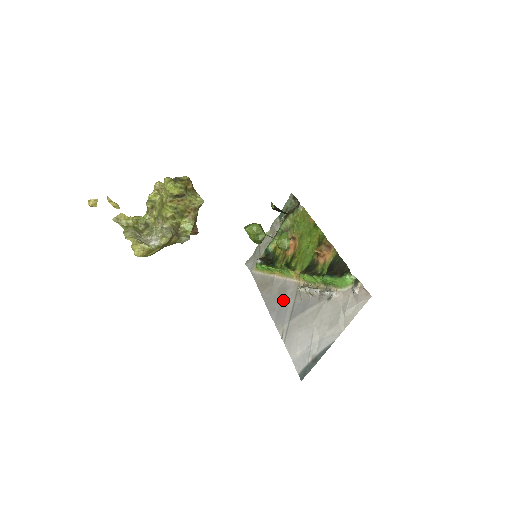
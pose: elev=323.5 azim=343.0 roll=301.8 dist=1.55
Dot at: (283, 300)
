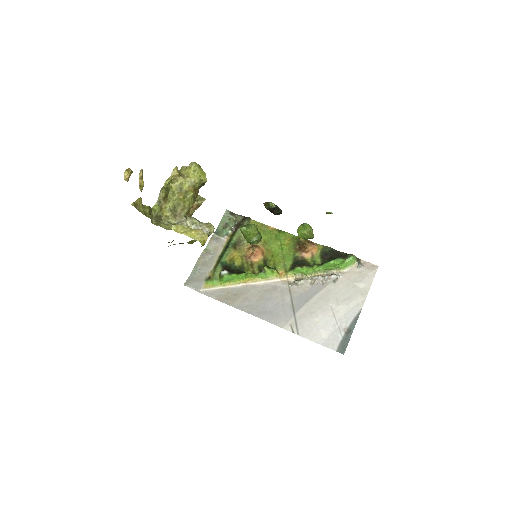
Dot at: (274, 300)
